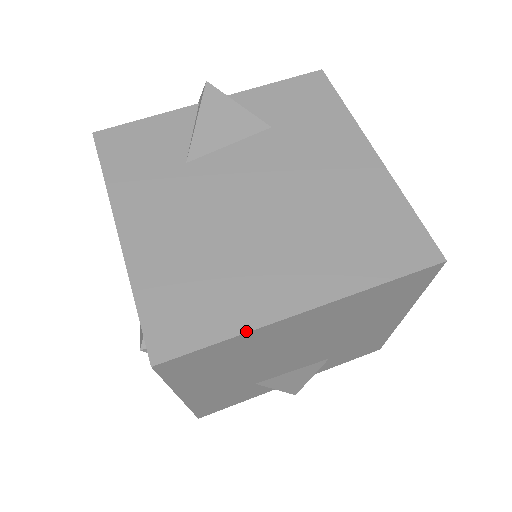
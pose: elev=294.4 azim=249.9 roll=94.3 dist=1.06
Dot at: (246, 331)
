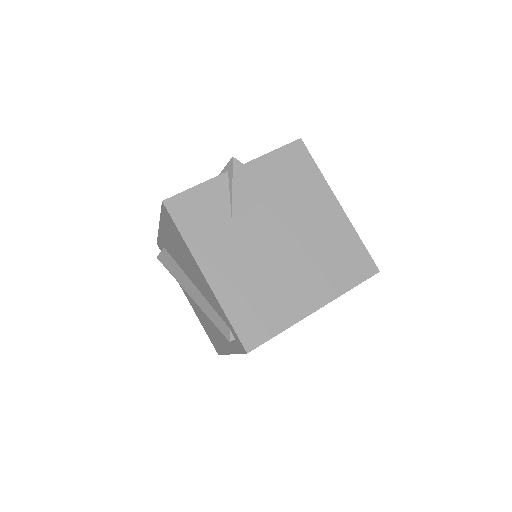
Dot at: (290, 326)
